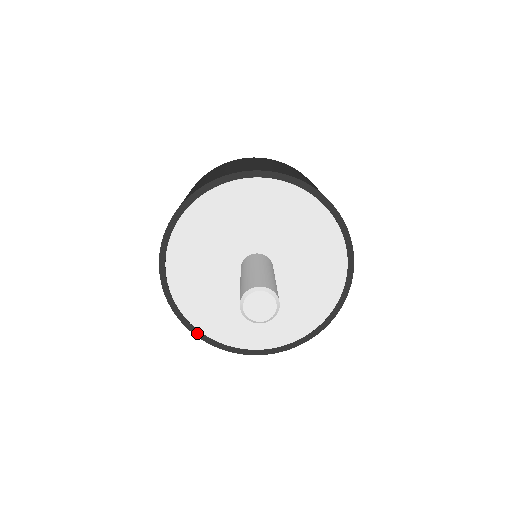
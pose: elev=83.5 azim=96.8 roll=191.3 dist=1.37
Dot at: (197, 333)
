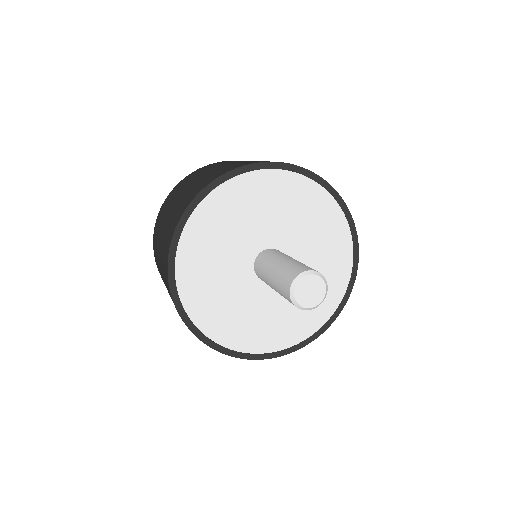
Dot at: (244, 356)
